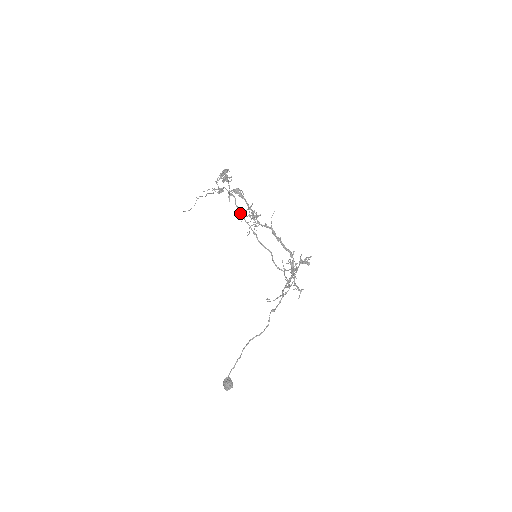
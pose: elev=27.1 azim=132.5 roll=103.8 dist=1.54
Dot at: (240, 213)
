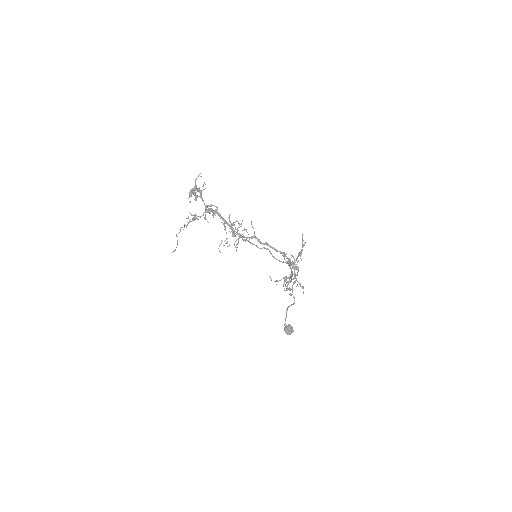
Dot at: occluded
